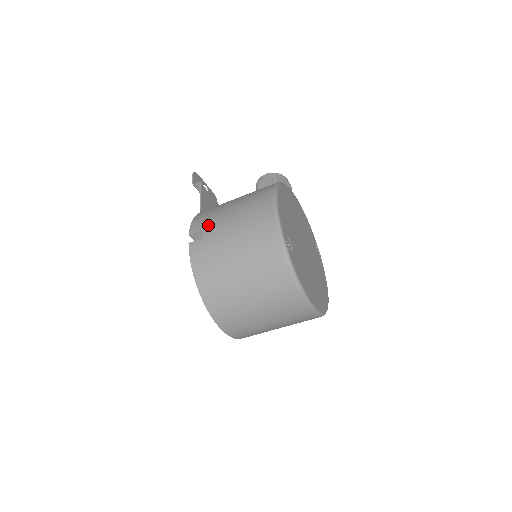
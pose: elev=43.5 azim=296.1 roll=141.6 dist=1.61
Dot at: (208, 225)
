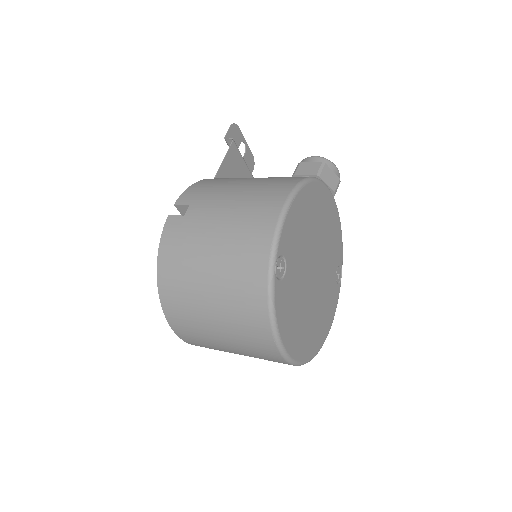
Dot at: (199, 201)
